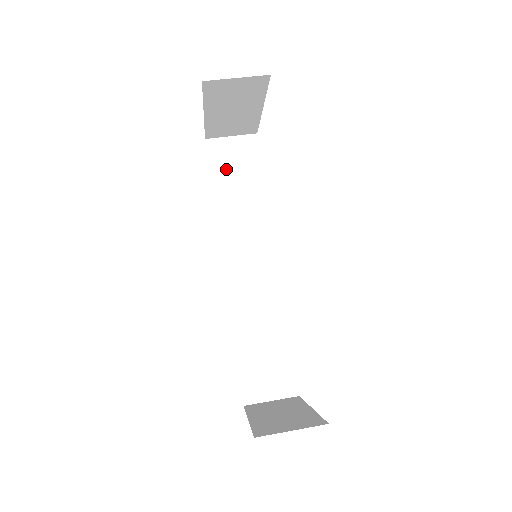
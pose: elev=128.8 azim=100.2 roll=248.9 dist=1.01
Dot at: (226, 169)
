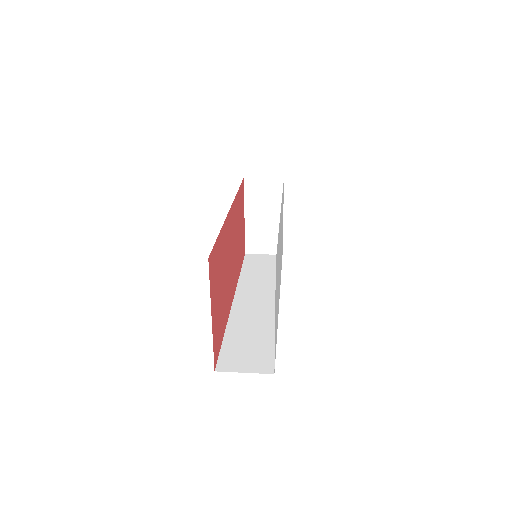
Dot at: (255, 264)
